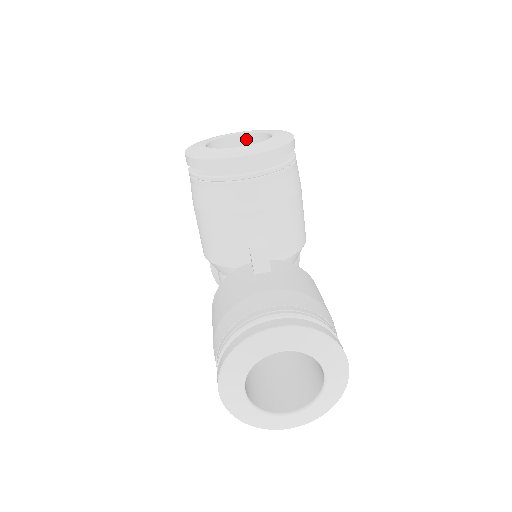
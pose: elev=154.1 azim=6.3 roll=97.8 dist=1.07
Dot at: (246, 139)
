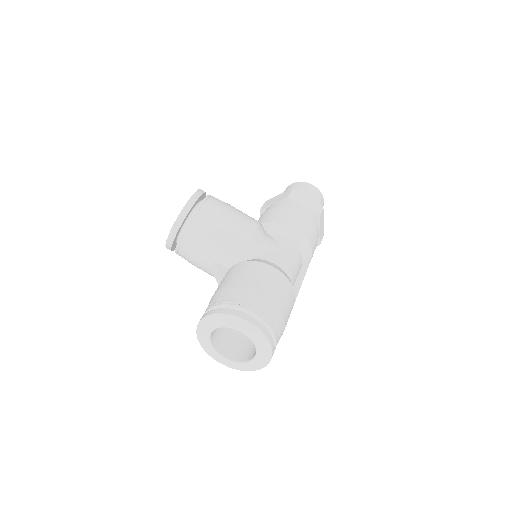
Dot at: occluded
